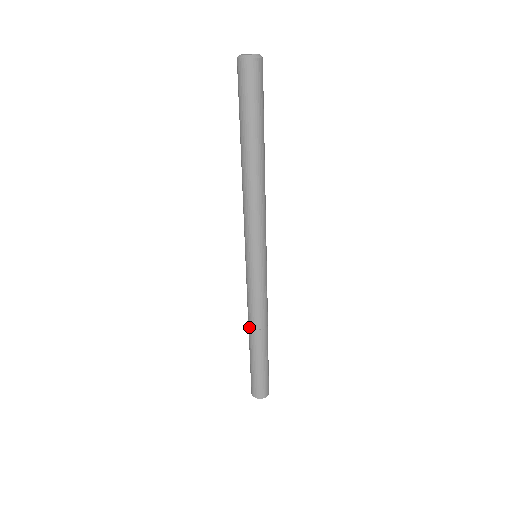
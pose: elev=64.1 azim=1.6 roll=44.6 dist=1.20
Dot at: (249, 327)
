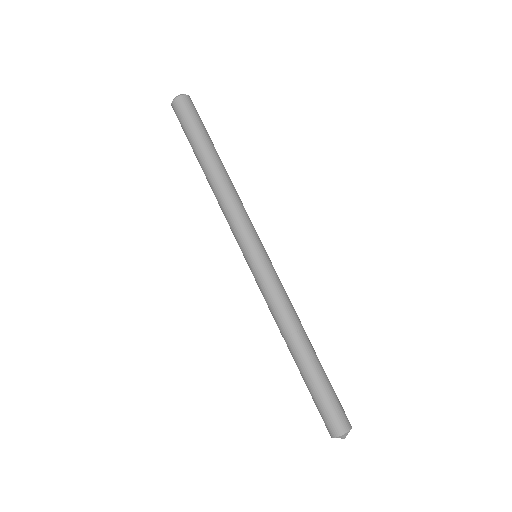
Dot at: (286, 338)
